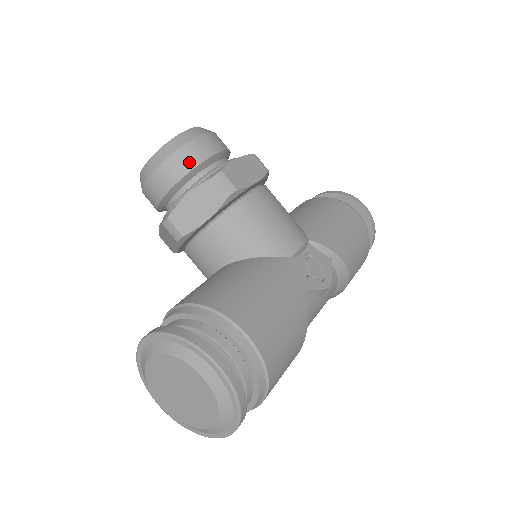
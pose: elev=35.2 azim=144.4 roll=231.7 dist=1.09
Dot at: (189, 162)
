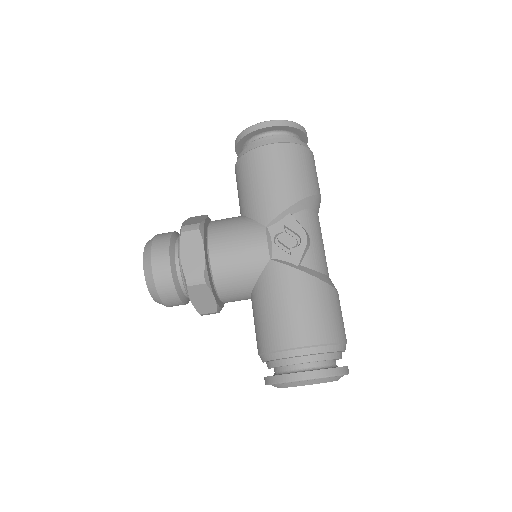
Dot at: (168, 286)
